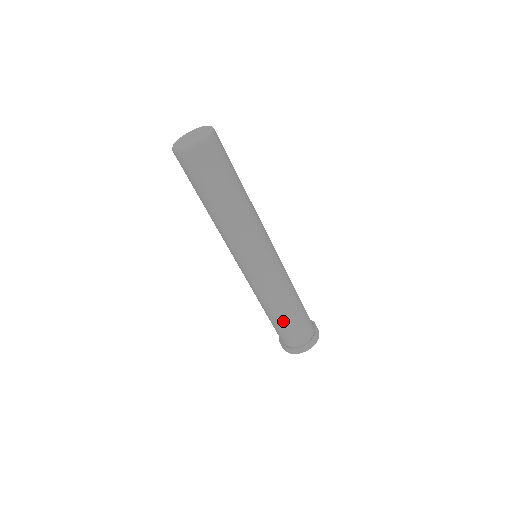
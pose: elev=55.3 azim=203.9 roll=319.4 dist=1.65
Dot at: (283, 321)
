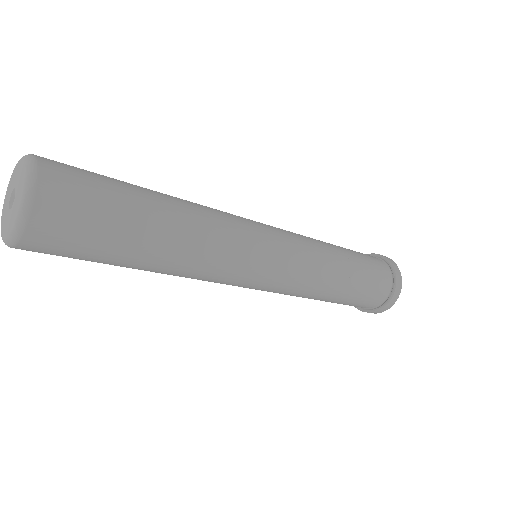
Dot at: occluded
